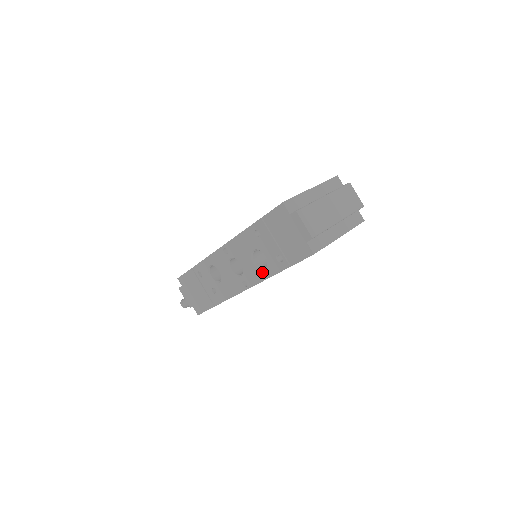
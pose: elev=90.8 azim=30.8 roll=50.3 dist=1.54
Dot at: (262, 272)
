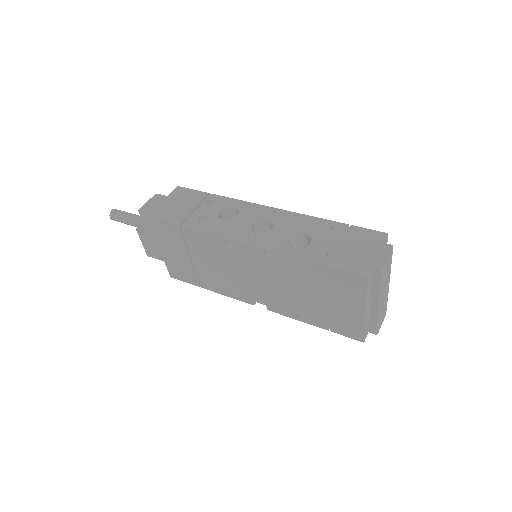
Dot at: (287, 247)
